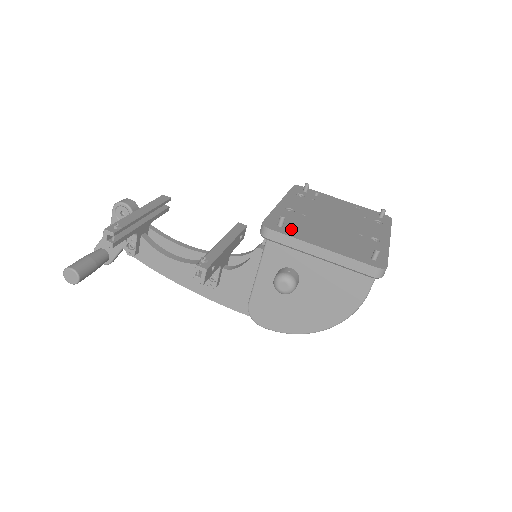
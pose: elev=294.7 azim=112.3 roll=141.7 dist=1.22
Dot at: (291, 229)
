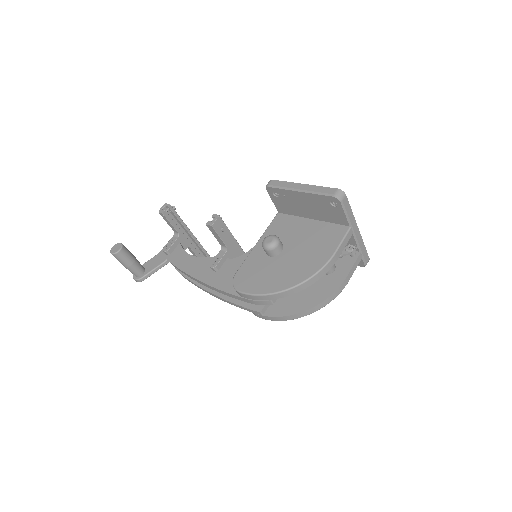
Dot at: occluded
